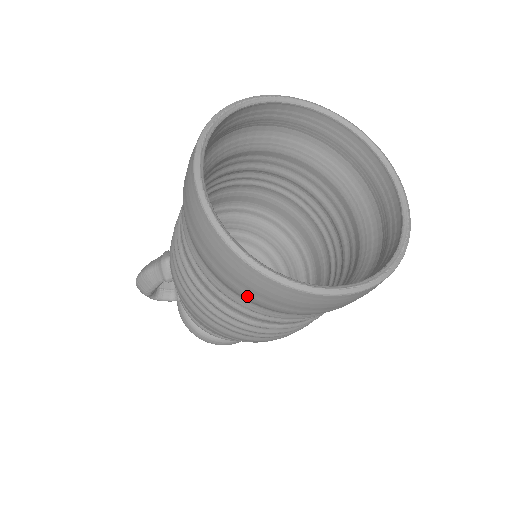
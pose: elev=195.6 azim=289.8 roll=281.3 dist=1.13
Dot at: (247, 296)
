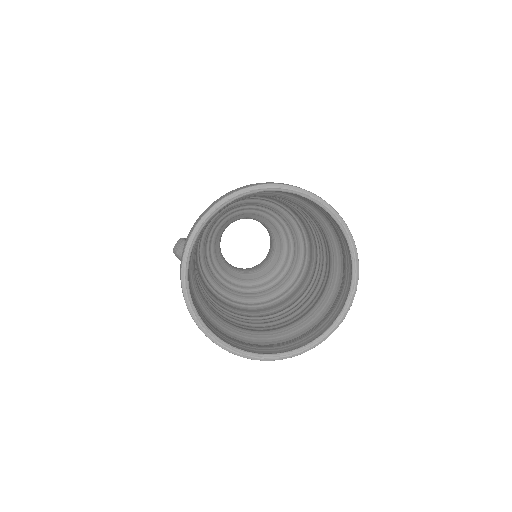
Dot at: occluded
